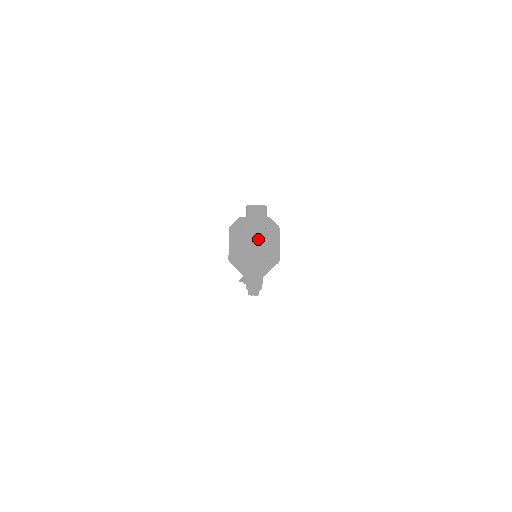
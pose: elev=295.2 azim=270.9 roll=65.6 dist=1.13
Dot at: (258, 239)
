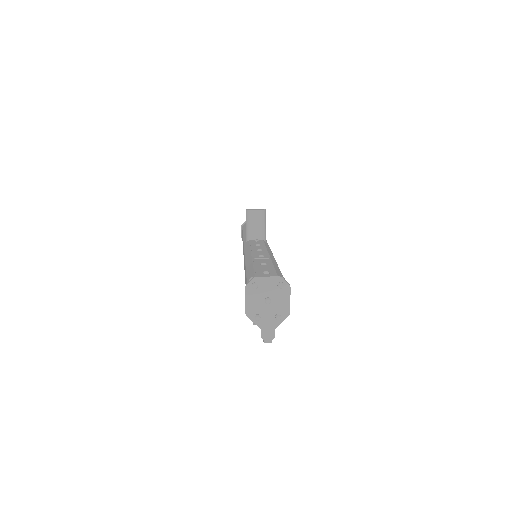
Dot at: (271, 296)
